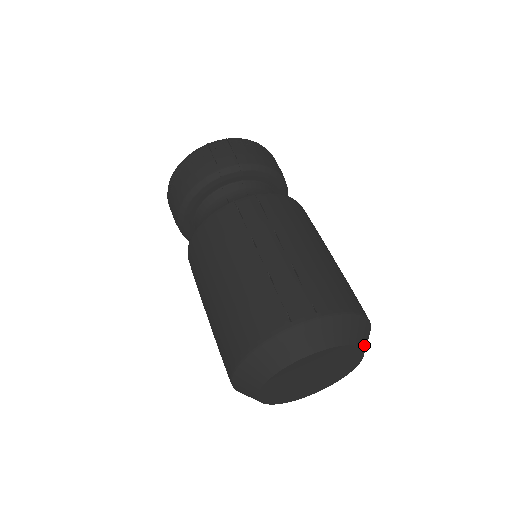
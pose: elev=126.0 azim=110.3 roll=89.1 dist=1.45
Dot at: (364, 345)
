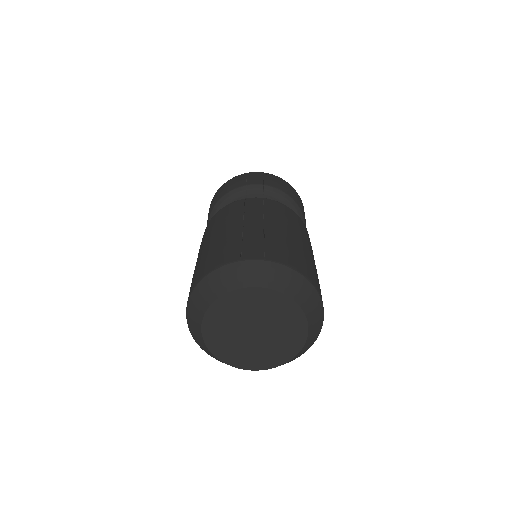
Dot at: (308, 312)
